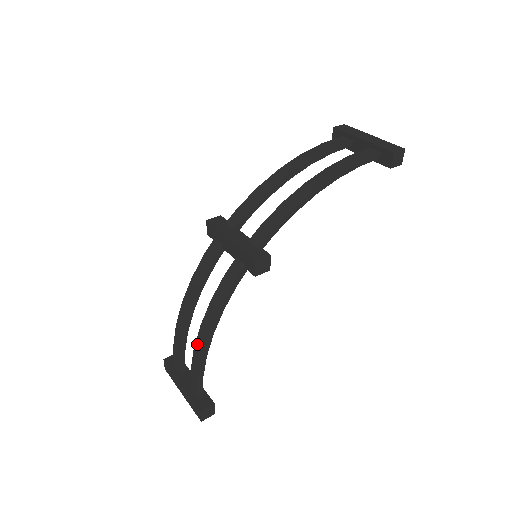
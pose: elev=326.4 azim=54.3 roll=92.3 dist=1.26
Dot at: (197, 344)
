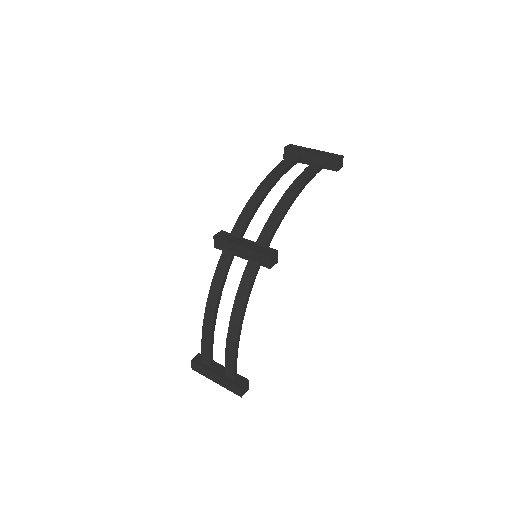
Dot at: (229, 335)
